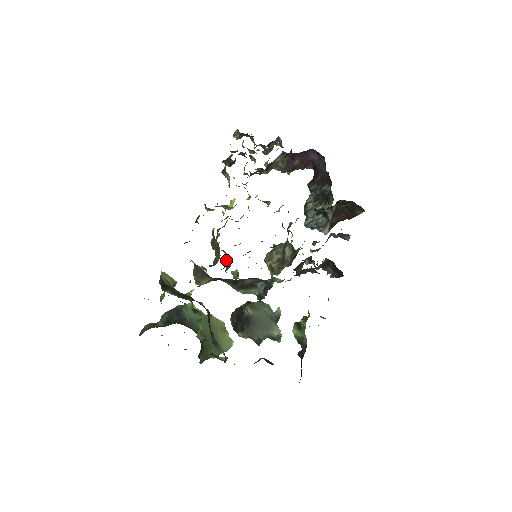
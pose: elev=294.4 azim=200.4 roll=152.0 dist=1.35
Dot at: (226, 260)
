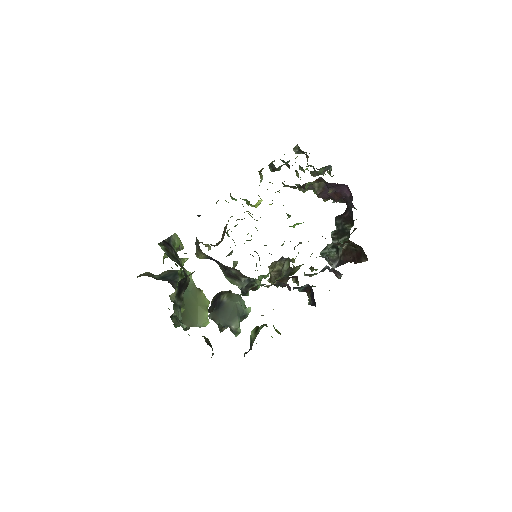
Dot at: occluded
